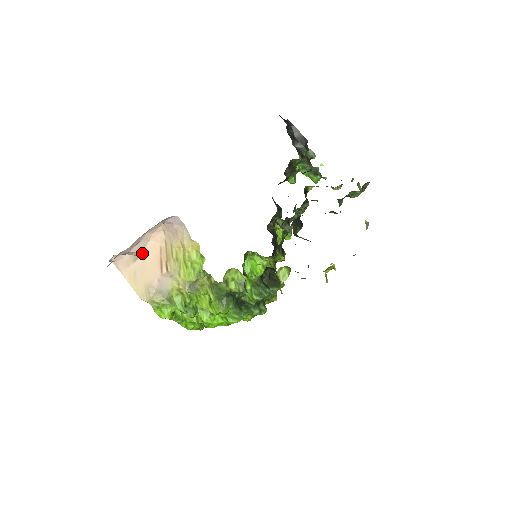
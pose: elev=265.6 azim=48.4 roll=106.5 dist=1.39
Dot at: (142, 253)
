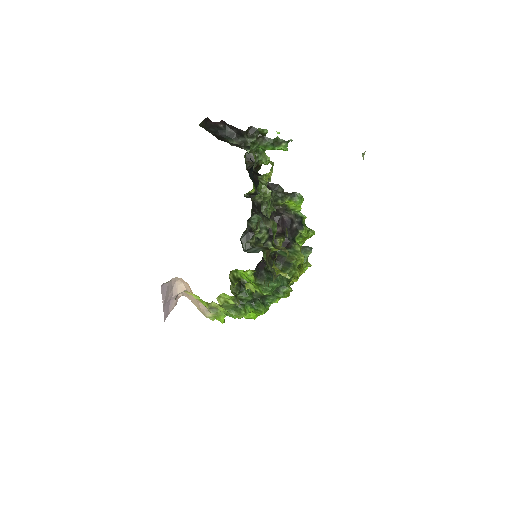
Dot at: (186, 290)
